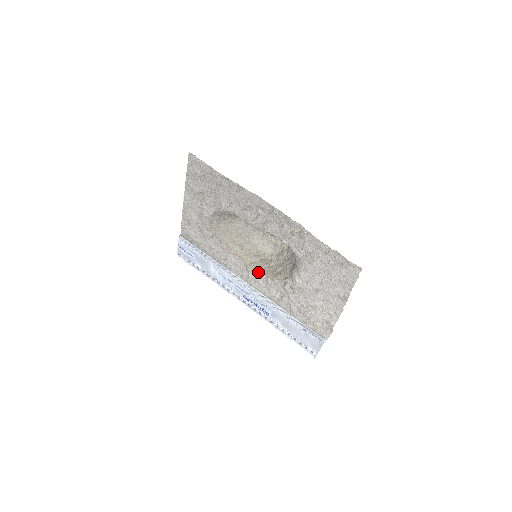
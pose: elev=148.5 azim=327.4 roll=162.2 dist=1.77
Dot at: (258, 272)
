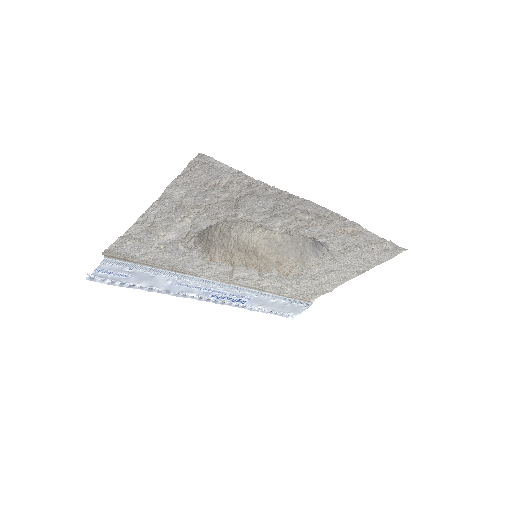
Dot at: (249, 269)
